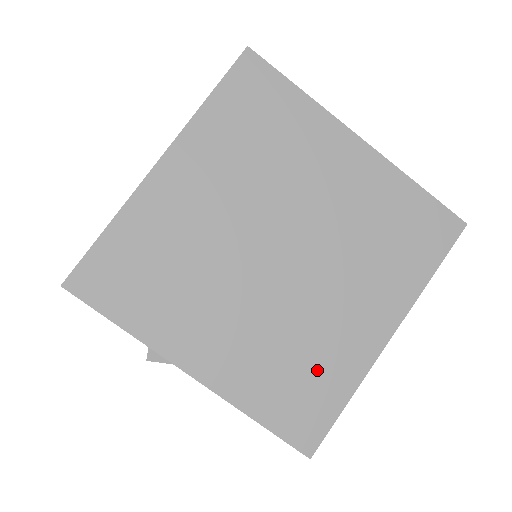
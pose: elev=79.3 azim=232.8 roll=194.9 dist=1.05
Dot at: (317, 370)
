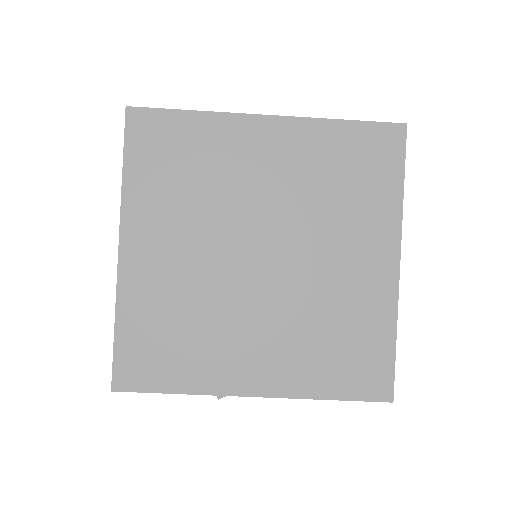
Dot at: (353, 329)
